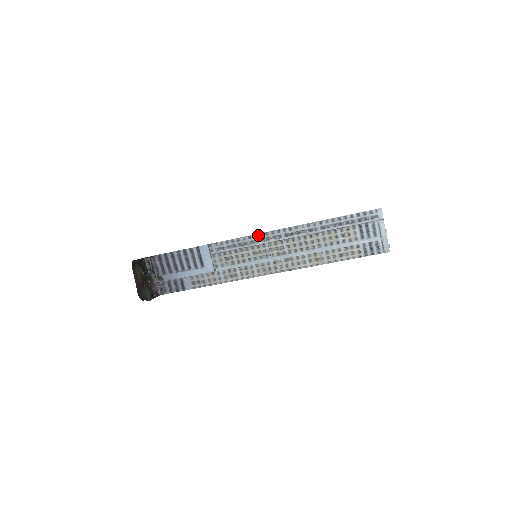
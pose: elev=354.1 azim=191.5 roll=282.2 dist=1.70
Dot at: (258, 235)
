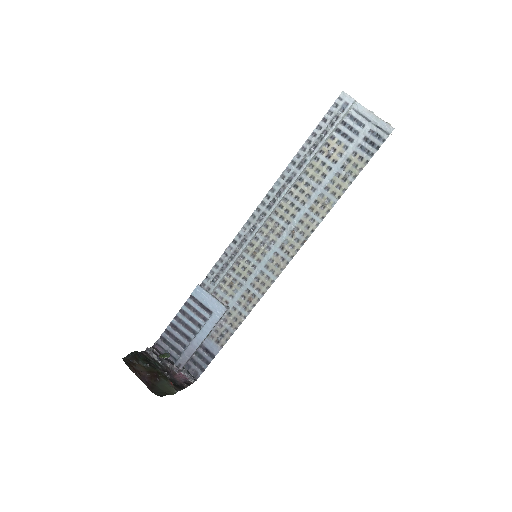
Dot at: (241, 232)
